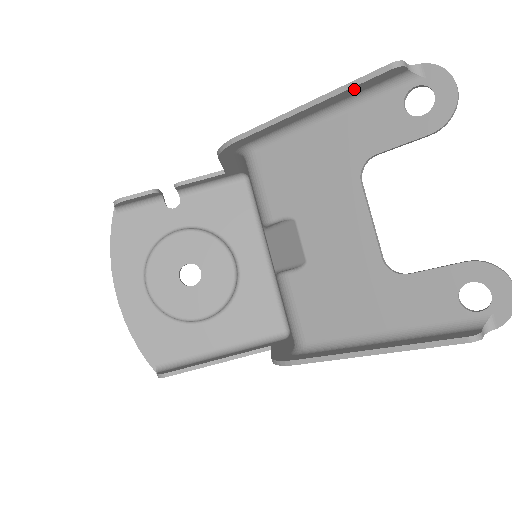
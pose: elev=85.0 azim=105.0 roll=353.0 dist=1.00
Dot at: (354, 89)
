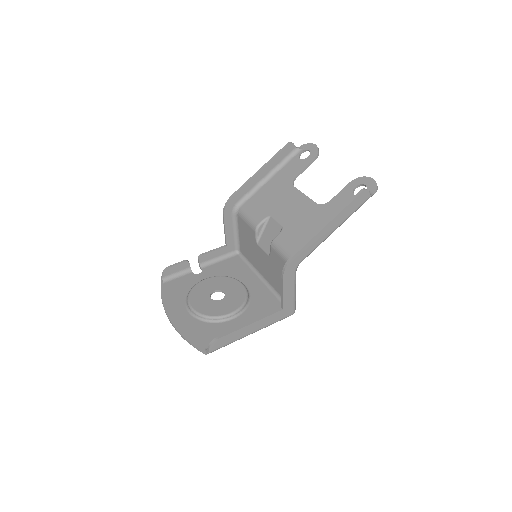
Dot at: (277, 157)
